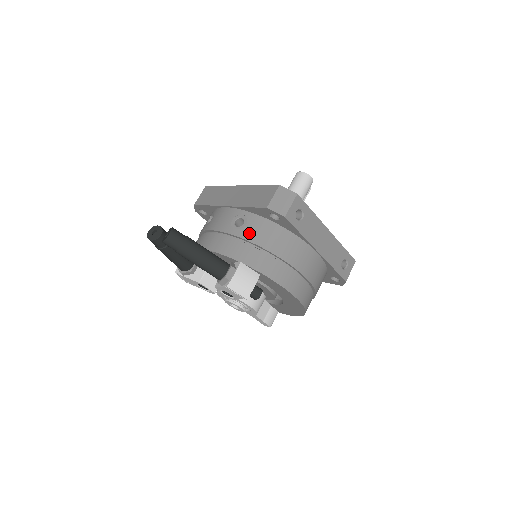
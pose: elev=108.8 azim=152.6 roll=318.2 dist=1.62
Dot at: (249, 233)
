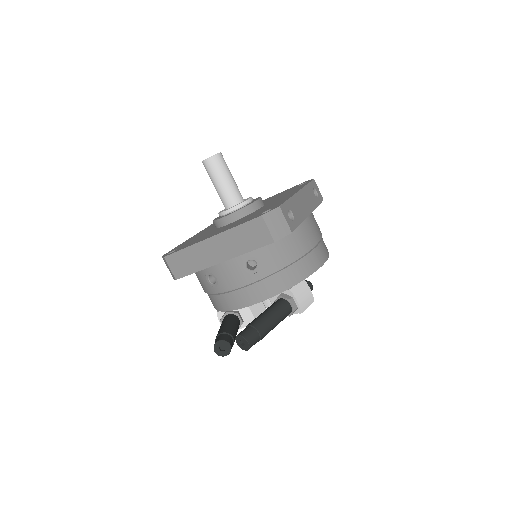
Dot at: (270, 265)
